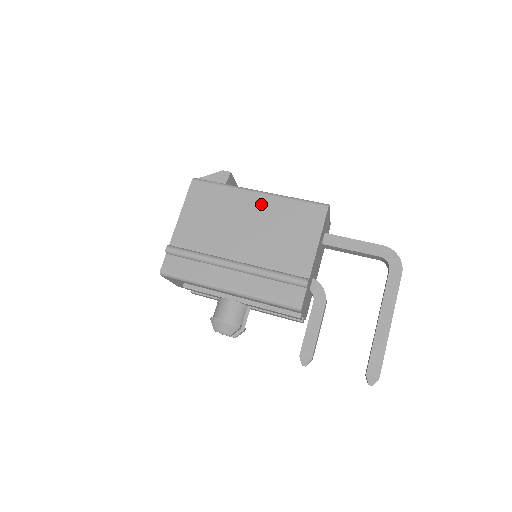
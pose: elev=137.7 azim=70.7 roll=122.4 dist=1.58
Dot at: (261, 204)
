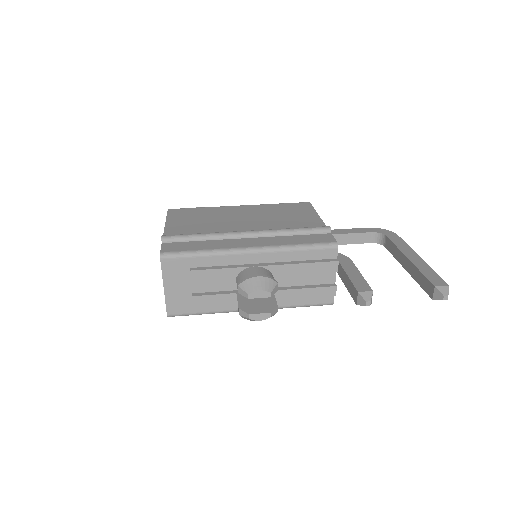
Dot at: (248, 209)
